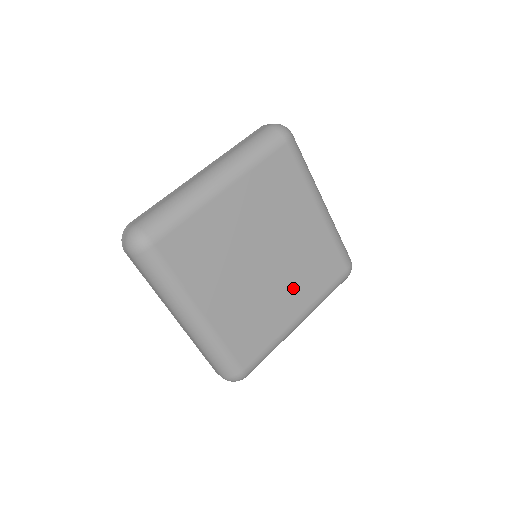
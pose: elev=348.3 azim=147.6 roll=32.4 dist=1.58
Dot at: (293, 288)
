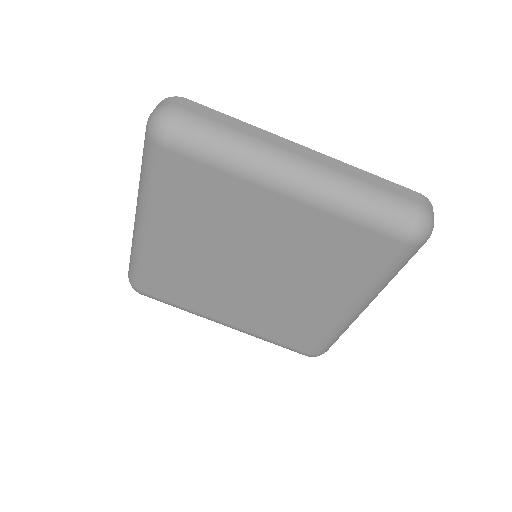
Dot at: (248, 309)
